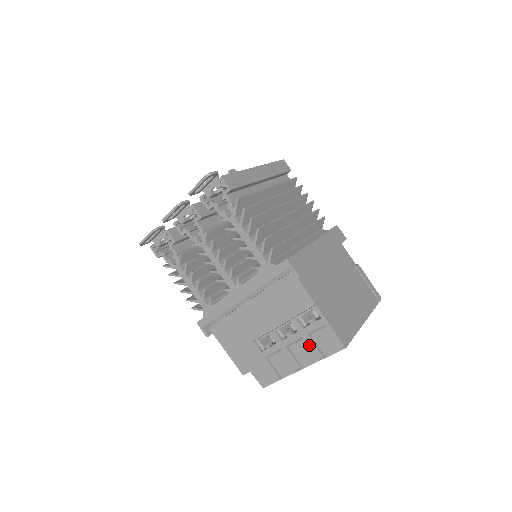
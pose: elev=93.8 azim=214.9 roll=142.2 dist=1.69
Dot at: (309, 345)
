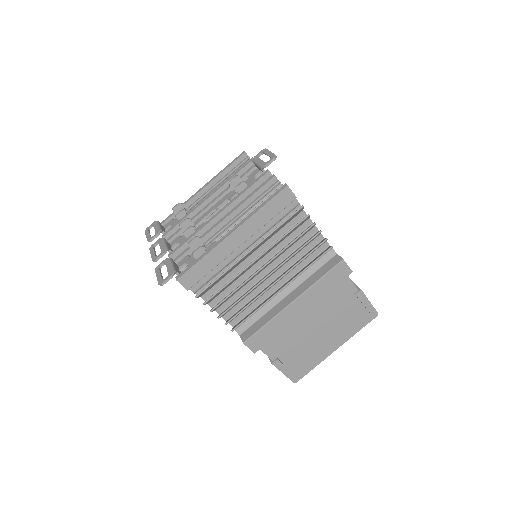
Dot at: occluded
